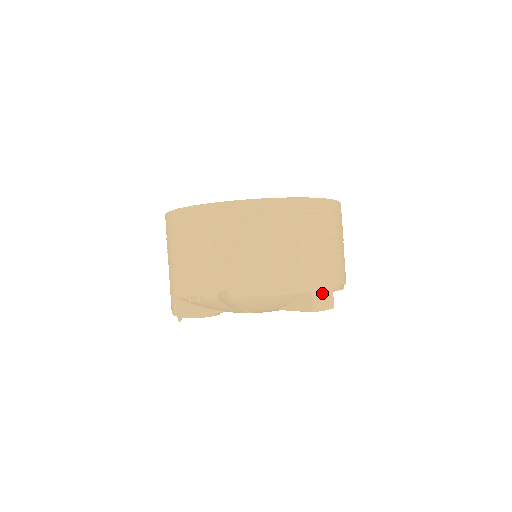
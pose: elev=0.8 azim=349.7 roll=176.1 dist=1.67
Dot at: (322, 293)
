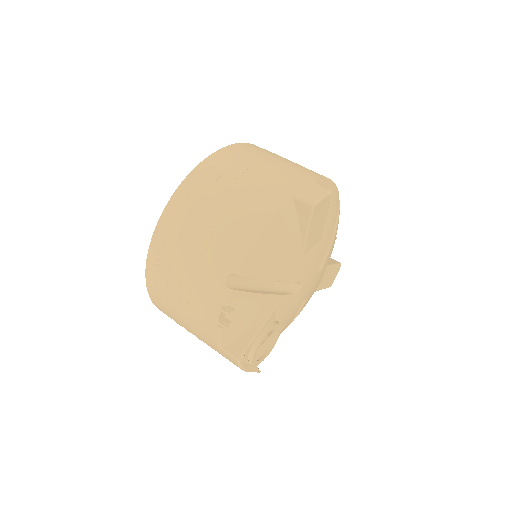
Dot at: (304, 190)
